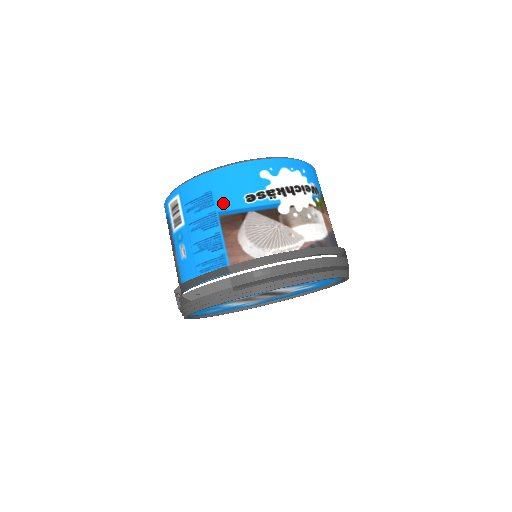
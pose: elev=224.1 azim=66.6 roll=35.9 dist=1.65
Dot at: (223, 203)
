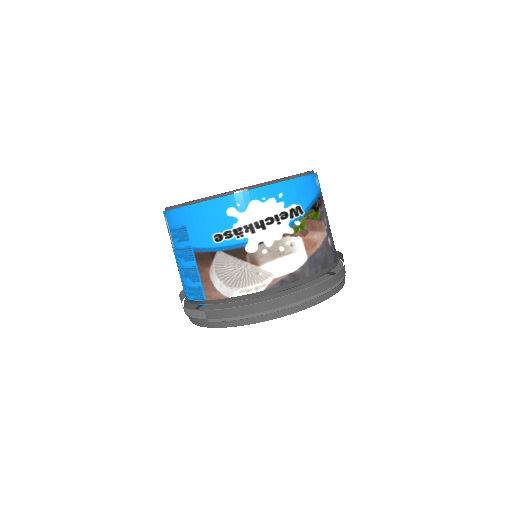
Dot at: (195, 240)
